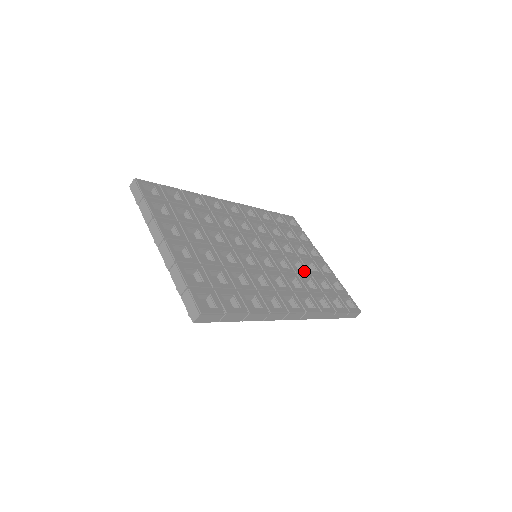
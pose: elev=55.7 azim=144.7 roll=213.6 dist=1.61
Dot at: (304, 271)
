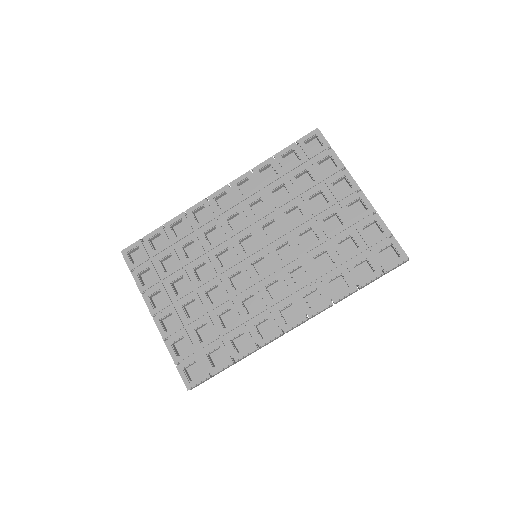
Dot at: (318, 242)
